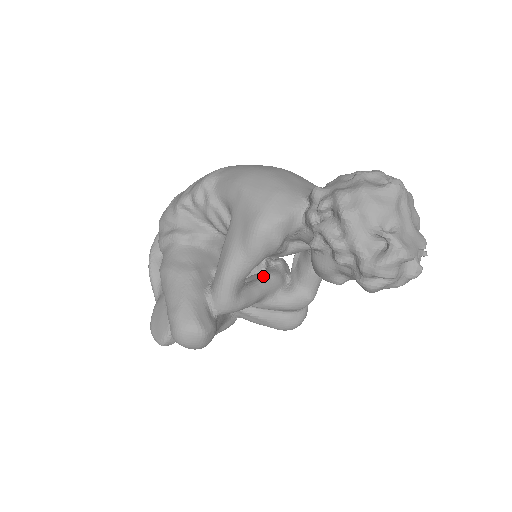
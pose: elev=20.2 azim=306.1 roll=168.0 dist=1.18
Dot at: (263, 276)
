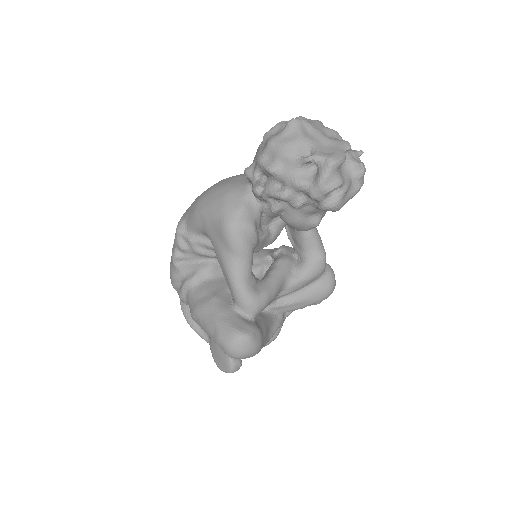
Dot at: (272, 267)
